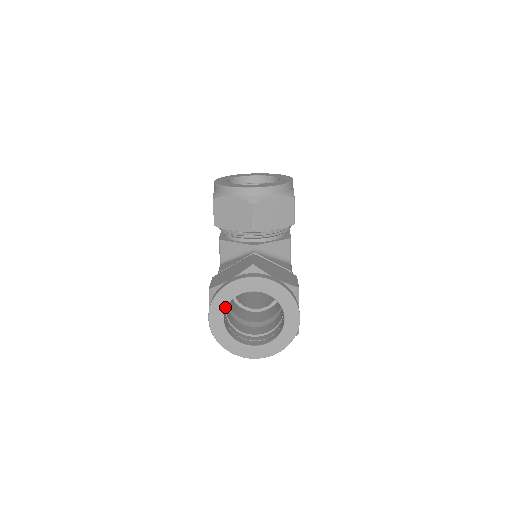
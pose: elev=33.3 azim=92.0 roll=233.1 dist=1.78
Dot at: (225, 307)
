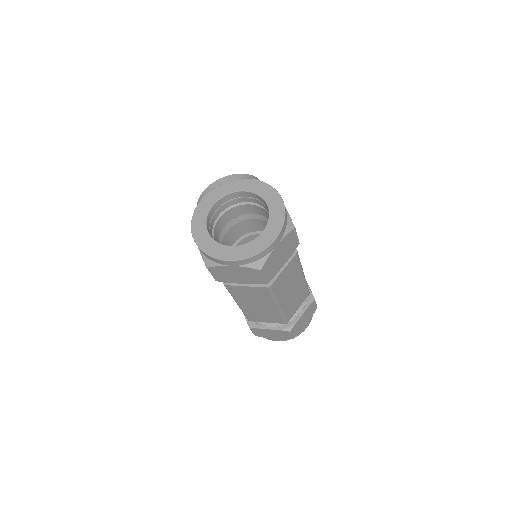
Dot at: (205, 219)
